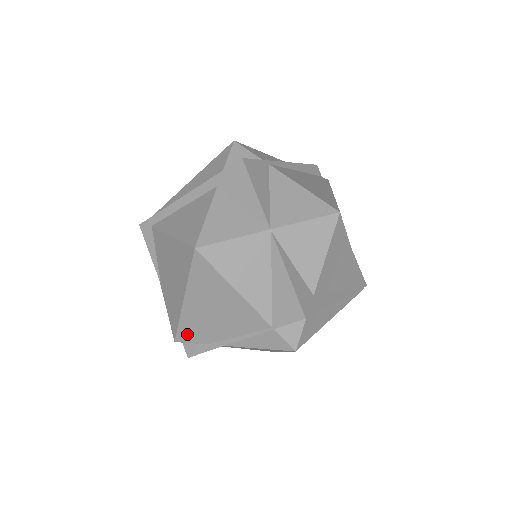
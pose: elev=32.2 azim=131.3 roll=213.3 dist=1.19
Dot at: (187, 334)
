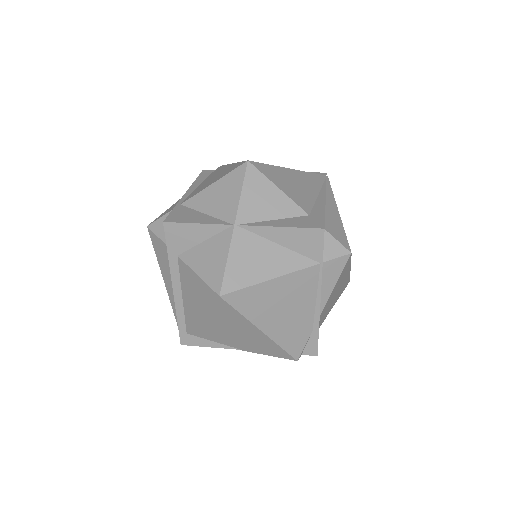
Dot at: (295, 345)
